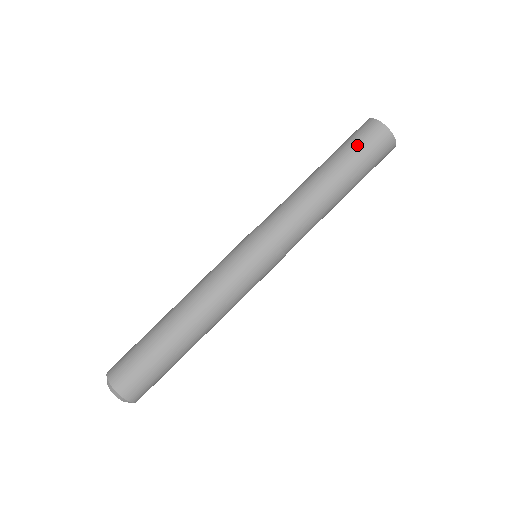
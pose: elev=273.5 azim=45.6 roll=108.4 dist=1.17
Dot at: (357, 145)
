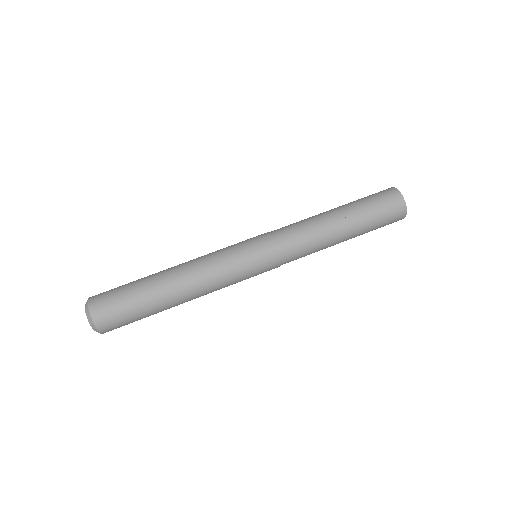
Dot at: (370, 197)
